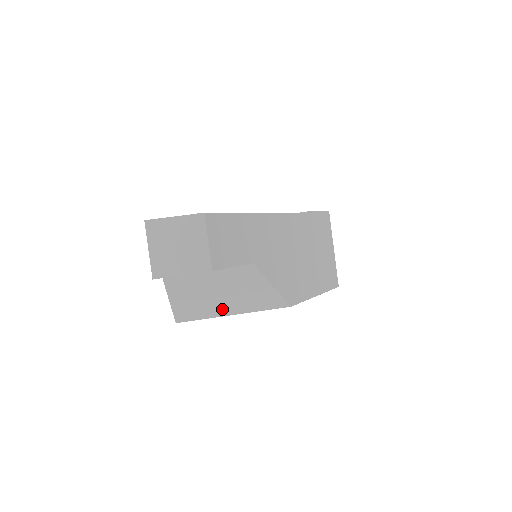
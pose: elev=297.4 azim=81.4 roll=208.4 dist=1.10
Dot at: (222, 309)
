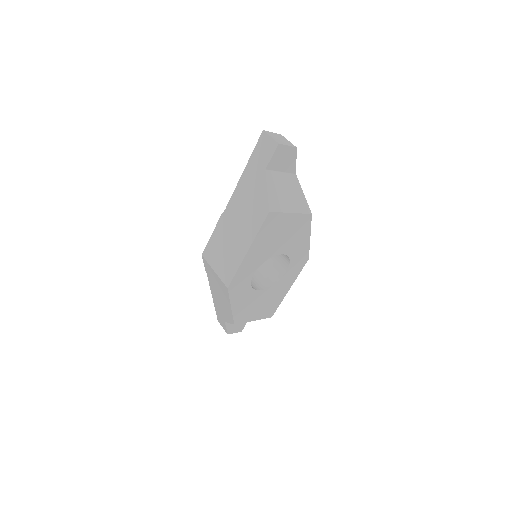
Dot at: (287, 206)
